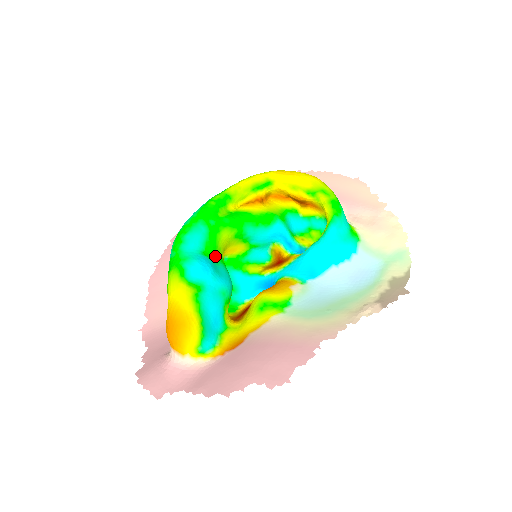
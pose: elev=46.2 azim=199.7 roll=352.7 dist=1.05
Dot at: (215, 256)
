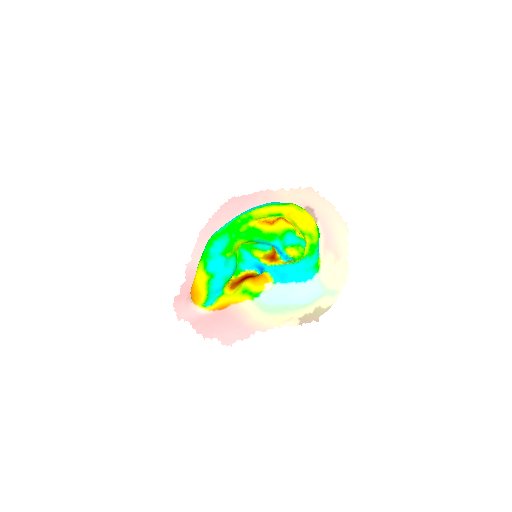
Dot at: (230, 254)
